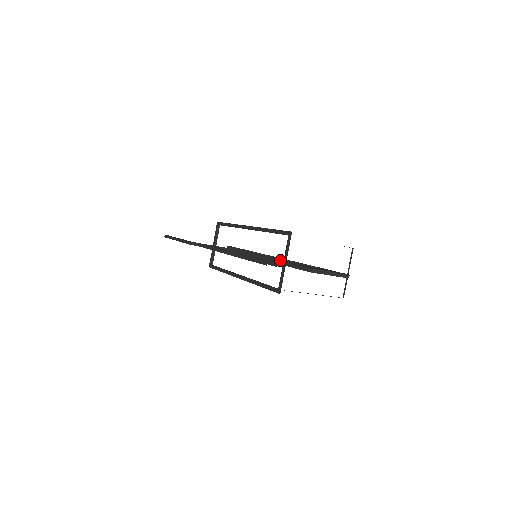
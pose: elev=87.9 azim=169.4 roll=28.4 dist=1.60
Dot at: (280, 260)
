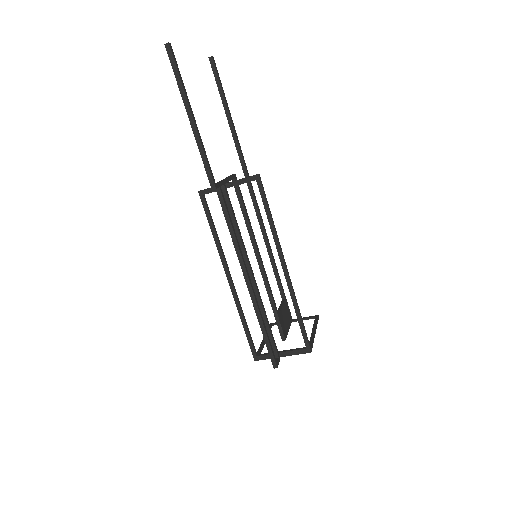
Dot at: (258, 215)
